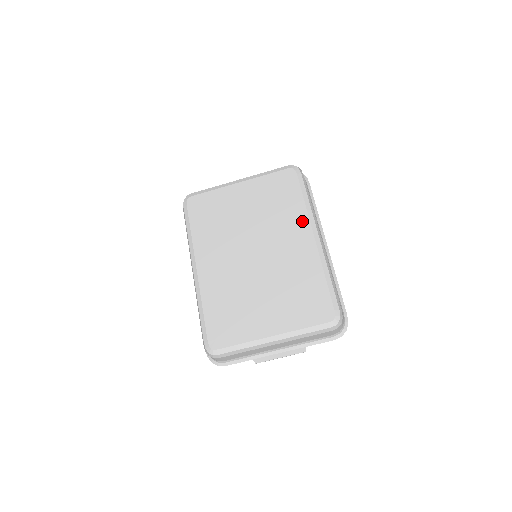
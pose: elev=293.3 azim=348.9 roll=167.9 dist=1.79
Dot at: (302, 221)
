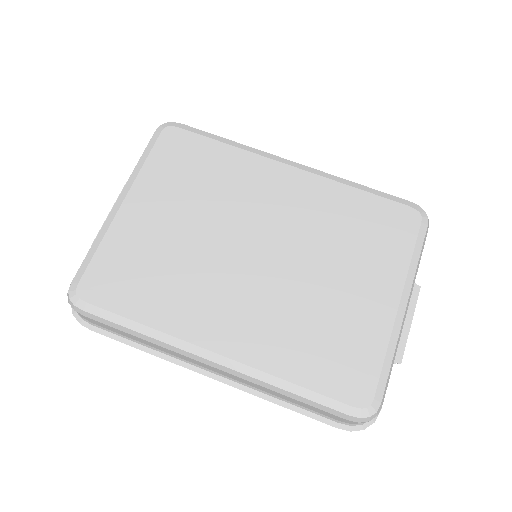
Dot at: (256, 165)
